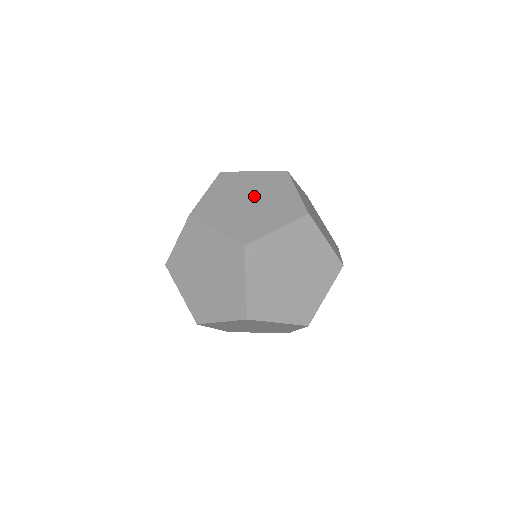
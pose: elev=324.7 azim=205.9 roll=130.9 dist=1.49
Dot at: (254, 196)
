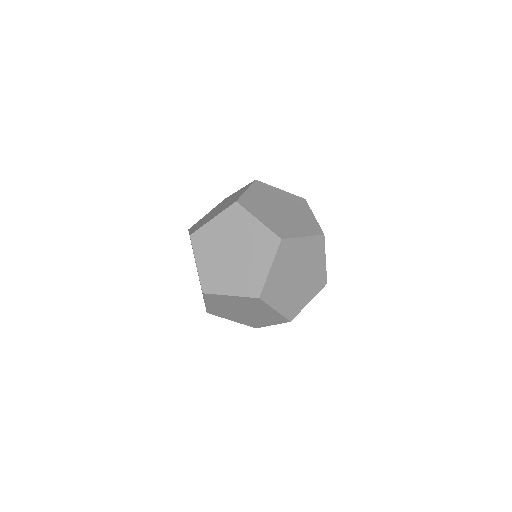
Dot at: (224, 204)
